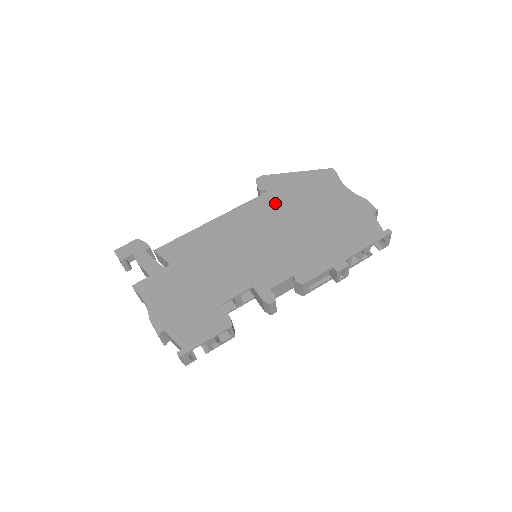
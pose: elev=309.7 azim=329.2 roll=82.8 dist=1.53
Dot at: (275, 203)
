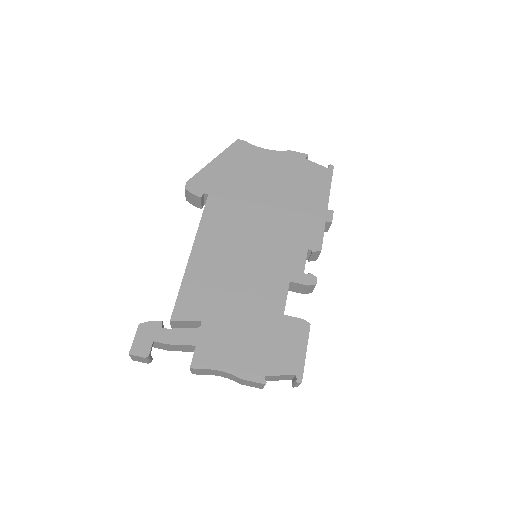
Dot at: (227, 200)
